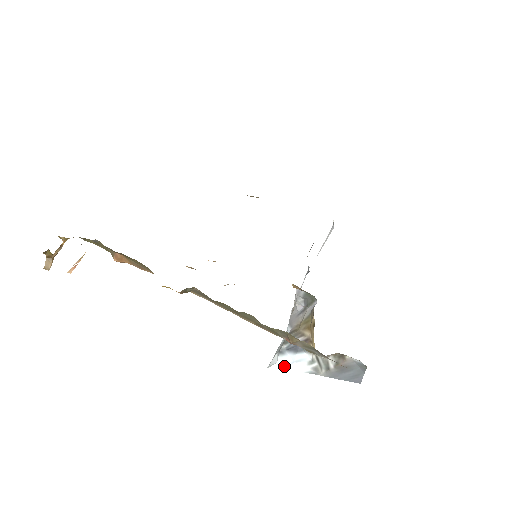
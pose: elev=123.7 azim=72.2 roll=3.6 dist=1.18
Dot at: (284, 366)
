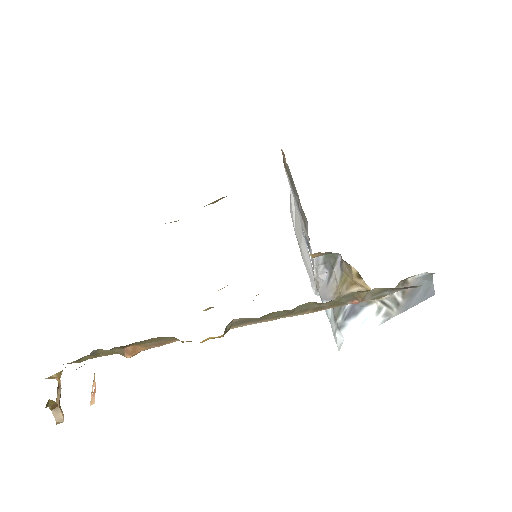
Dot at: (354, 336)
